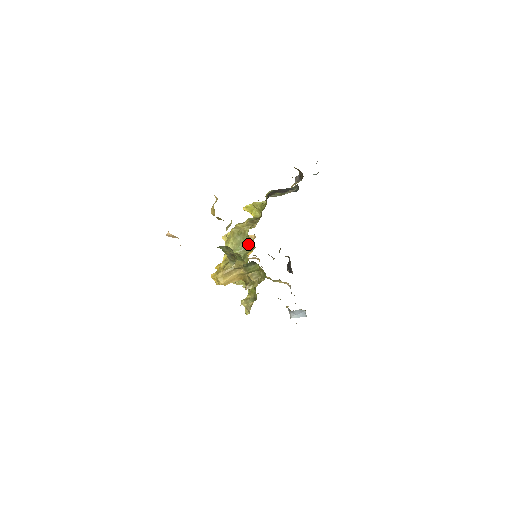
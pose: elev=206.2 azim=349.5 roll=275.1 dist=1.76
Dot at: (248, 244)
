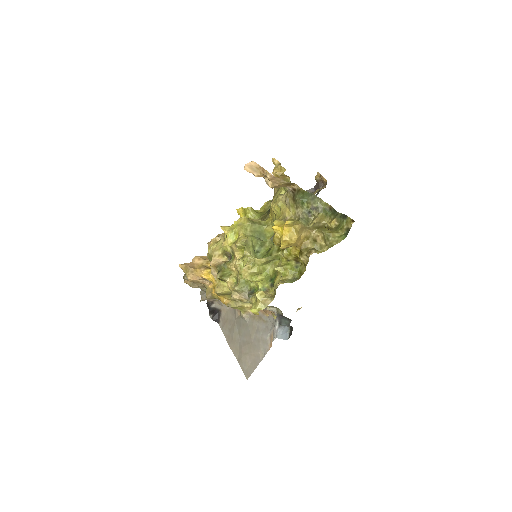
Dot at: (263, 235)
